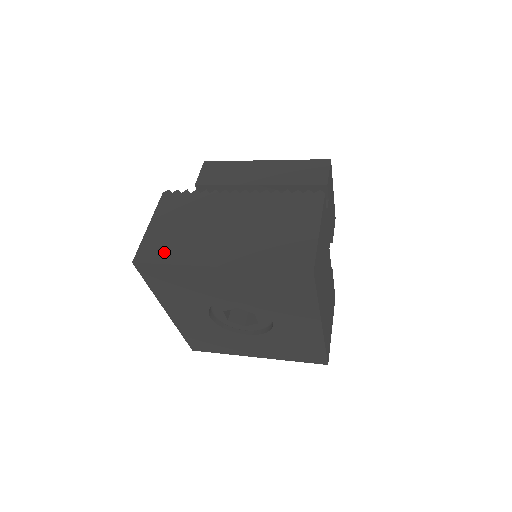
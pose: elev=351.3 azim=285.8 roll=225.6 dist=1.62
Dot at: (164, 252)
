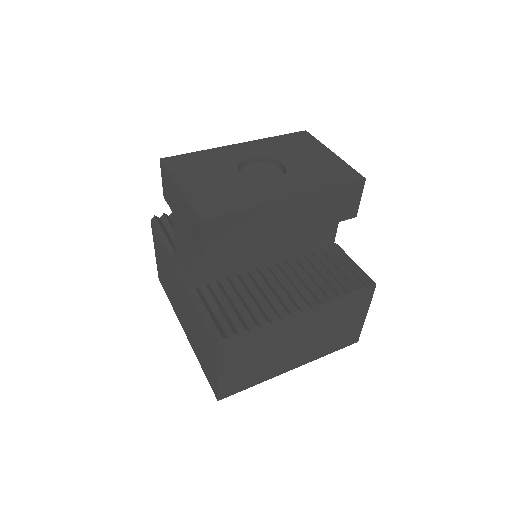
Dot at: (245, 383)
